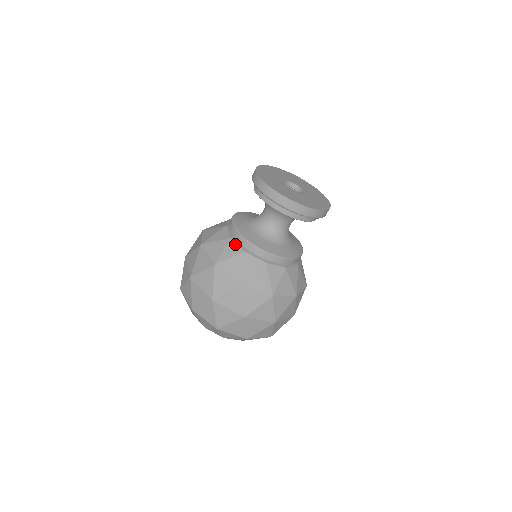
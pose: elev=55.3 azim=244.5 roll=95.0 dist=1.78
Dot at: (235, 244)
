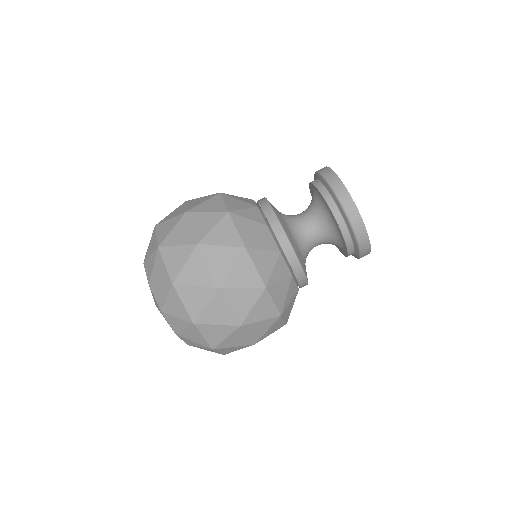
Dot at: (284, 262)
